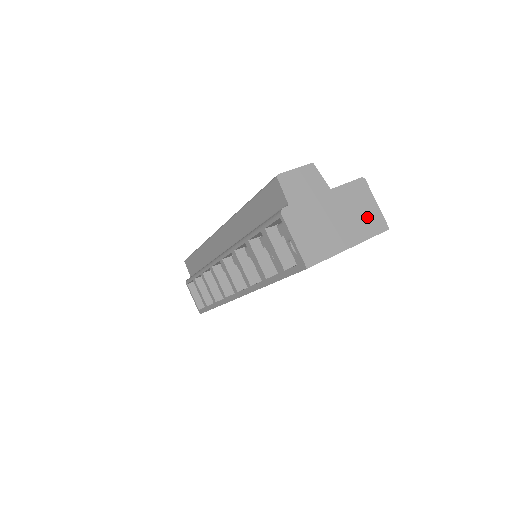
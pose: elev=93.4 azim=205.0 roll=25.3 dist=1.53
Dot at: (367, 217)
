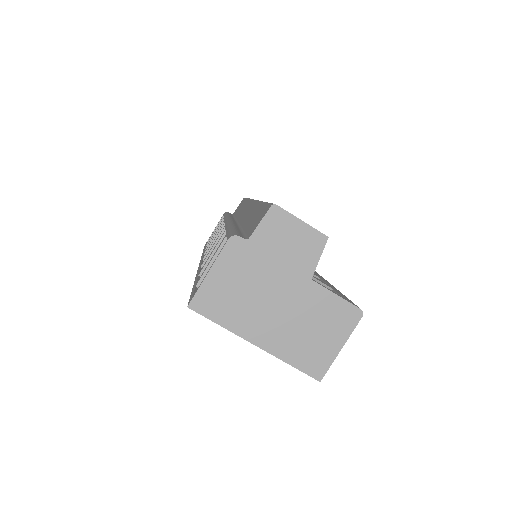
Dot at: (313, 345)
